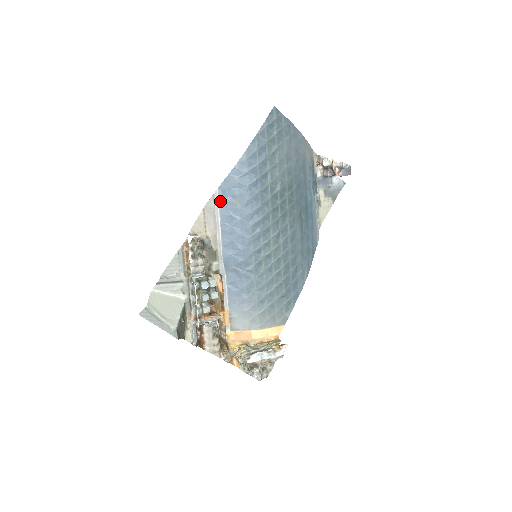
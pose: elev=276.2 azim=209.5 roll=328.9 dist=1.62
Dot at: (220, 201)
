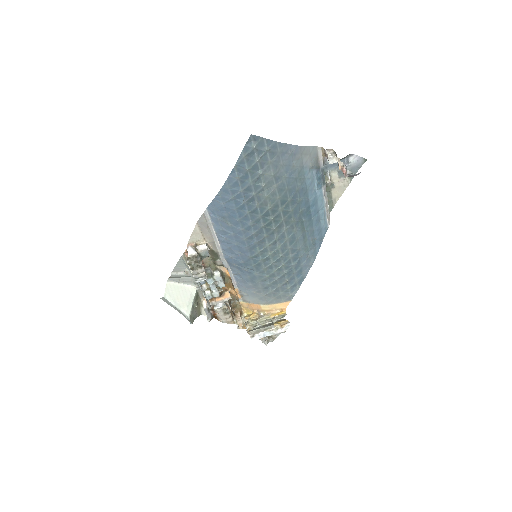
Dot at: (211, 218)
